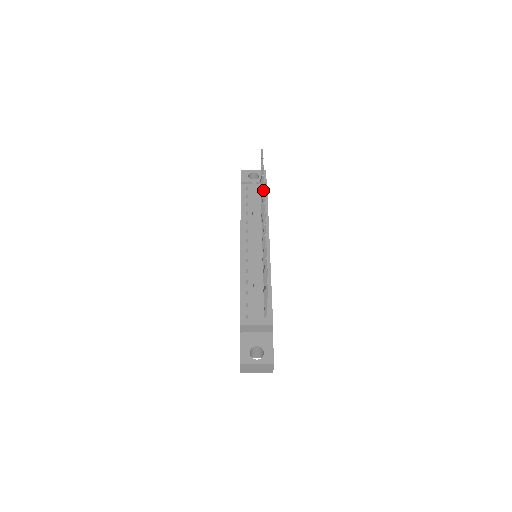
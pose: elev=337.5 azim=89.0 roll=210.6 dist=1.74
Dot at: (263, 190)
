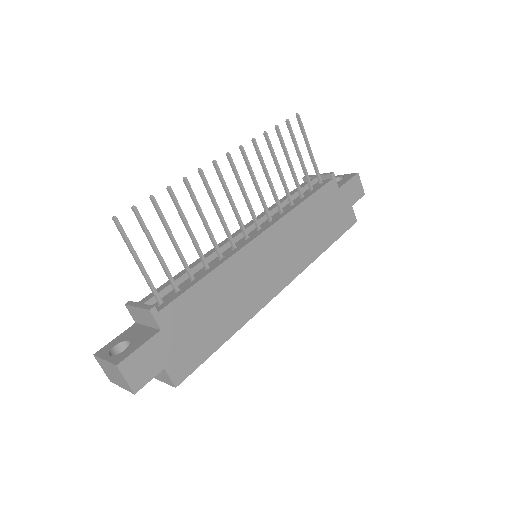
Dot at: (256, 150)
